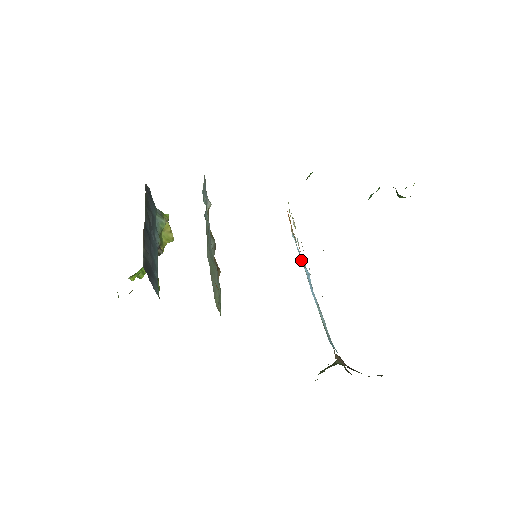
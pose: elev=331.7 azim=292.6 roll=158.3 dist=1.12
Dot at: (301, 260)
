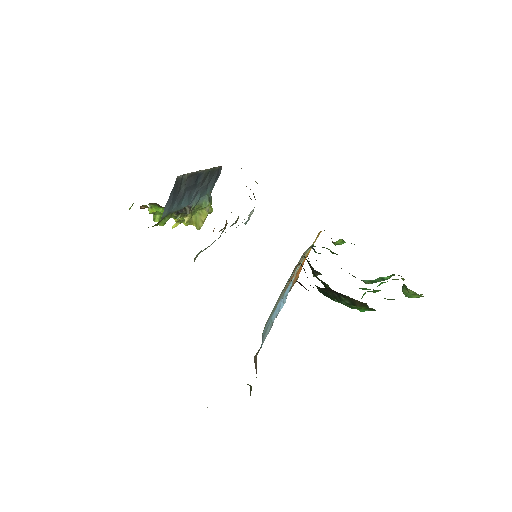
Dot at: (286, 290)
